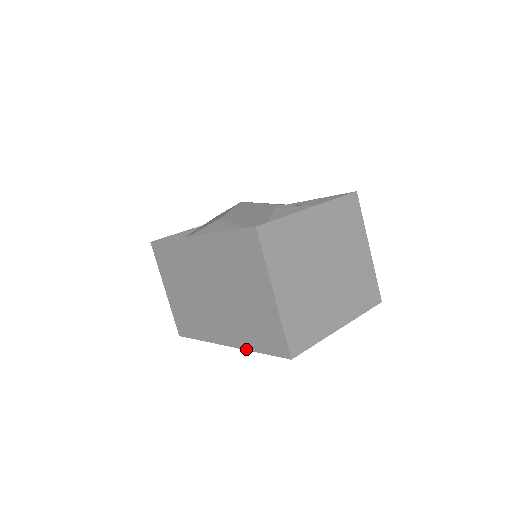
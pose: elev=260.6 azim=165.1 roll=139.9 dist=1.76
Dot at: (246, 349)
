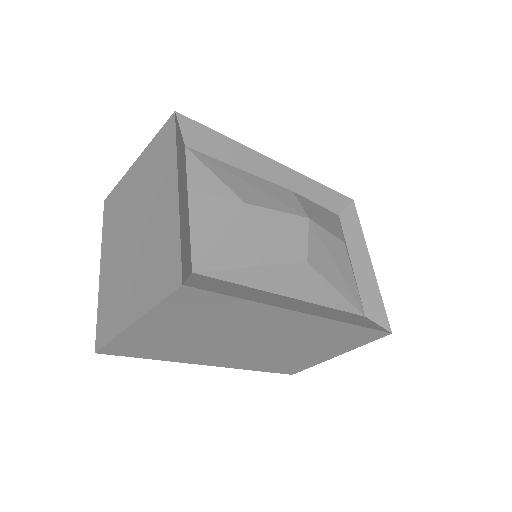
Dot at: (243, 369)
